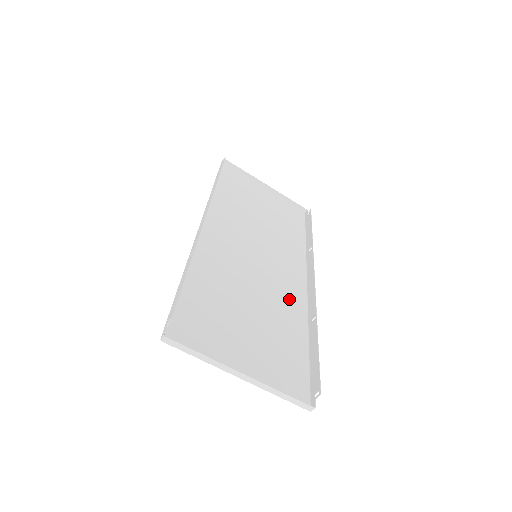
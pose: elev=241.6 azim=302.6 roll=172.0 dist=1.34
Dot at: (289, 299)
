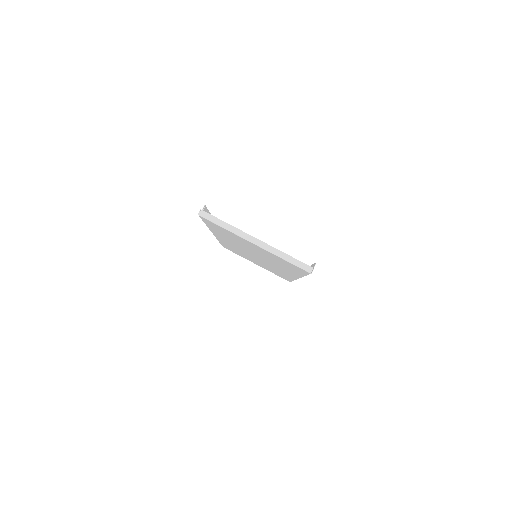
Dot at: occluded
